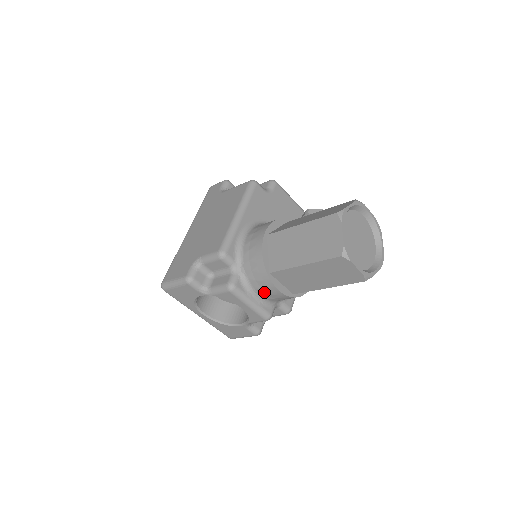
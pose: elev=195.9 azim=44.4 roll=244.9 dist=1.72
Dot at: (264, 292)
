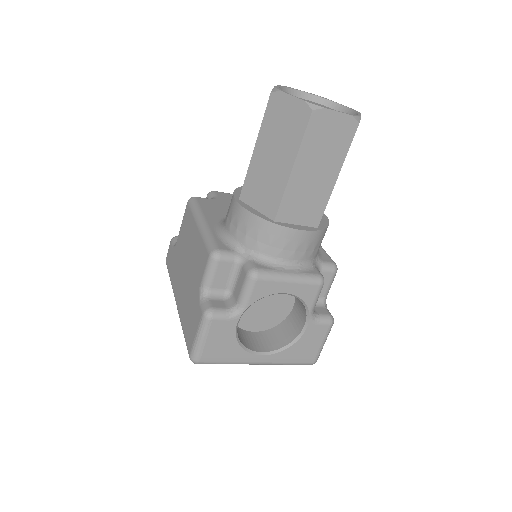
Dot at: (289, 251)
